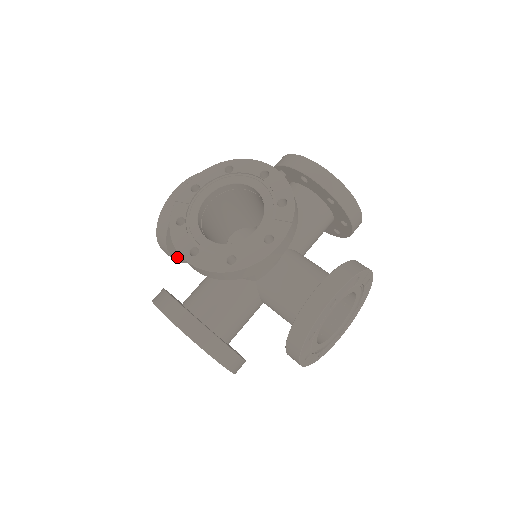
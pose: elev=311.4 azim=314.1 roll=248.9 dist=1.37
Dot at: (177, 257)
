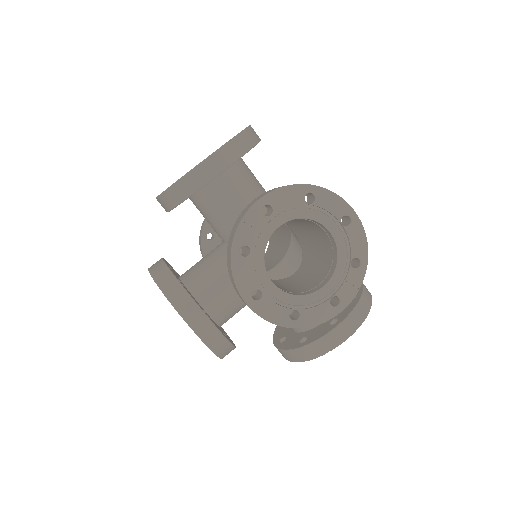
Dot at: occluded
